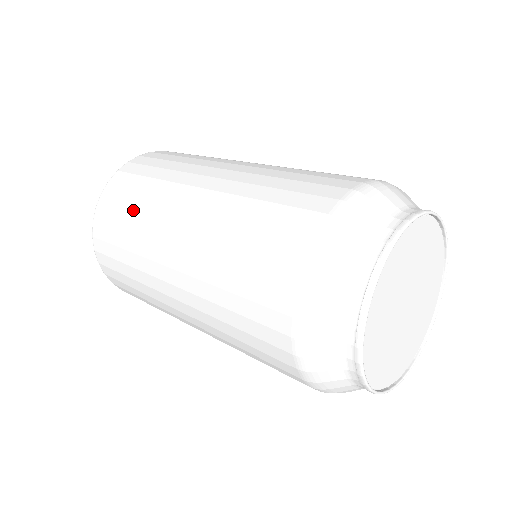
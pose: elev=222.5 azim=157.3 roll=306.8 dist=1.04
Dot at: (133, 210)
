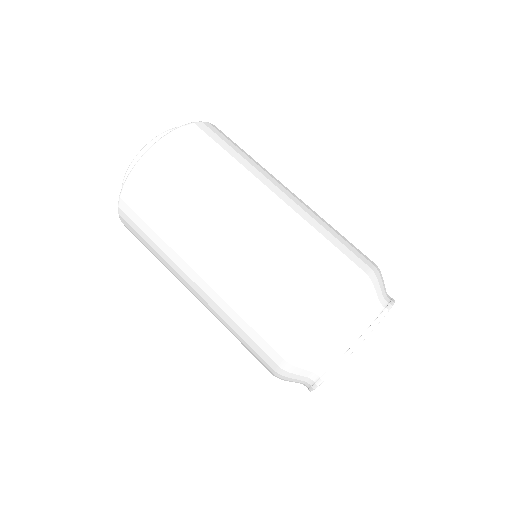
Dot at: (218, 161)
